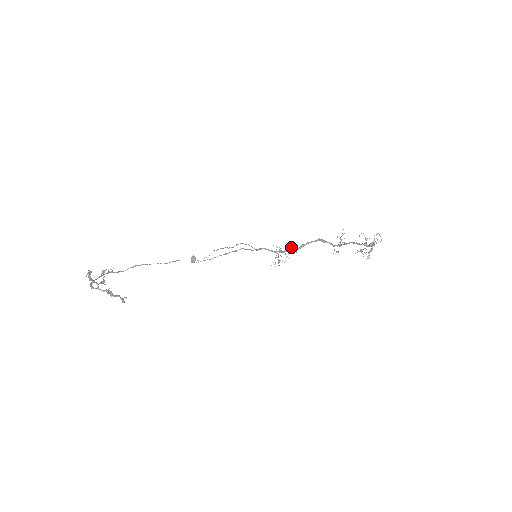
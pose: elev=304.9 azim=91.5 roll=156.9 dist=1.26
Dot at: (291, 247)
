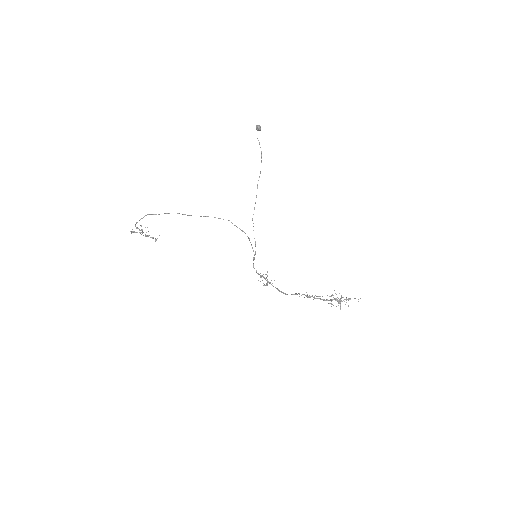
Dot at: (272, 283)
